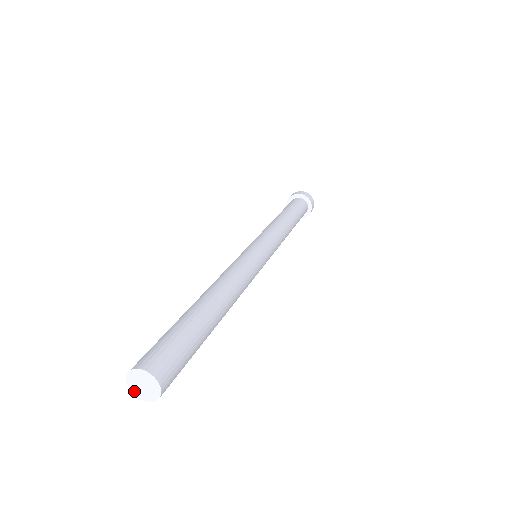
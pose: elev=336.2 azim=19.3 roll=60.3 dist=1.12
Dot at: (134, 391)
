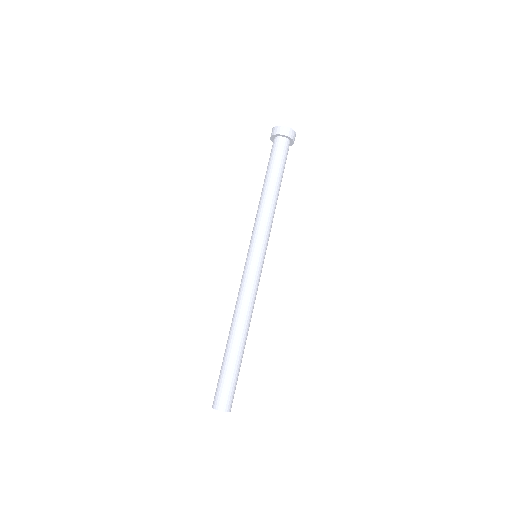
Dot at: occluded
